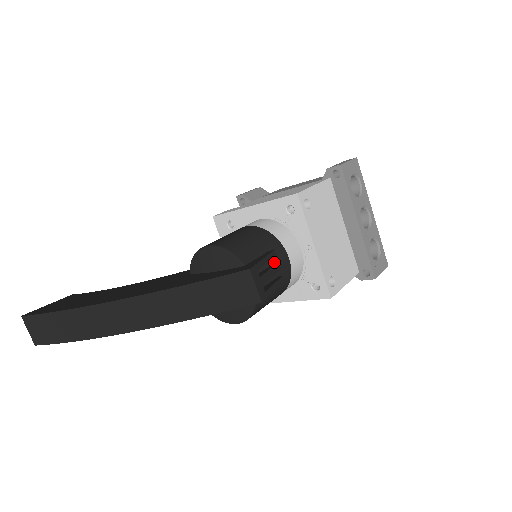
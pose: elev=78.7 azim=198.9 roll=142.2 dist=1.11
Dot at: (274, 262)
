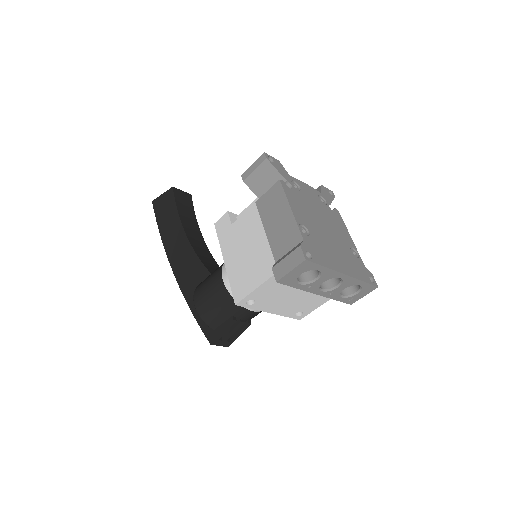
Dot at: (238, 320)
